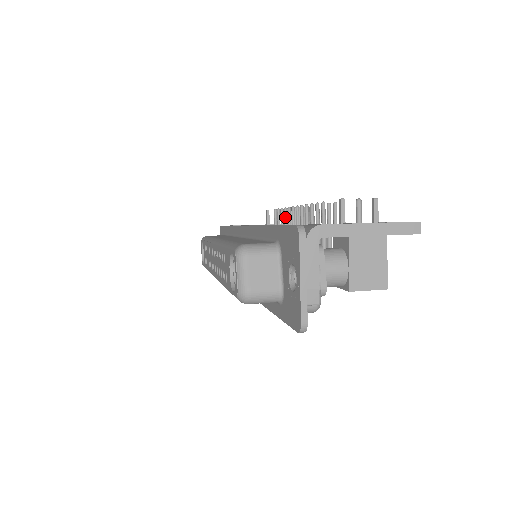
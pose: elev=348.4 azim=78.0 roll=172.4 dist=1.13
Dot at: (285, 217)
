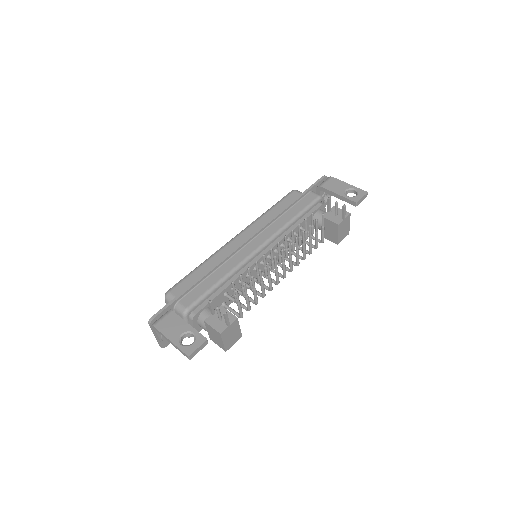
Dot at: (291, 236)
